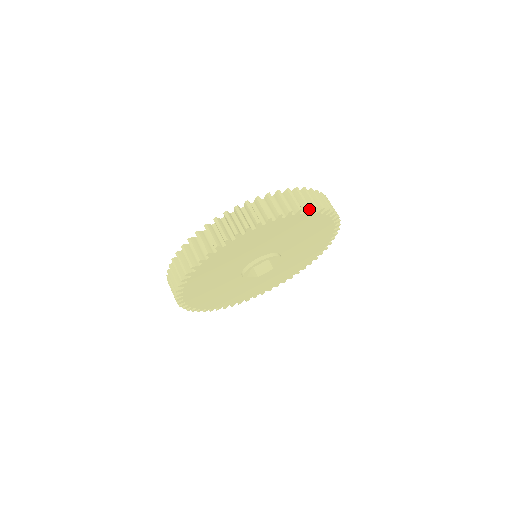
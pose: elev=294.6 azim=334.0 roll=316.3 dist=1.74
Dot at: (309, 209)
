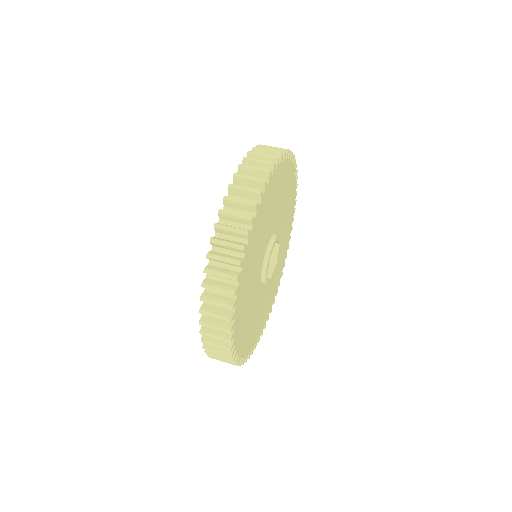
Dot at: (290, 153)
